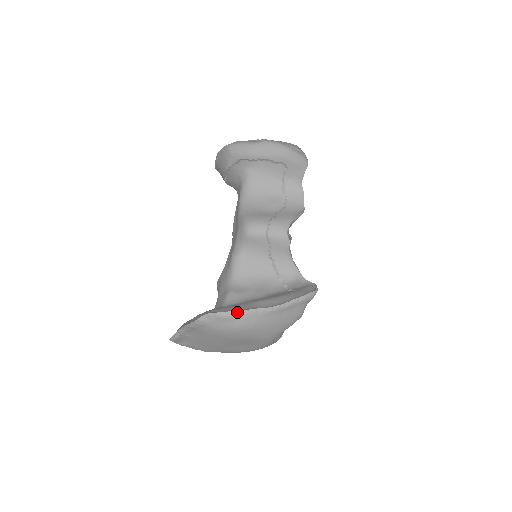
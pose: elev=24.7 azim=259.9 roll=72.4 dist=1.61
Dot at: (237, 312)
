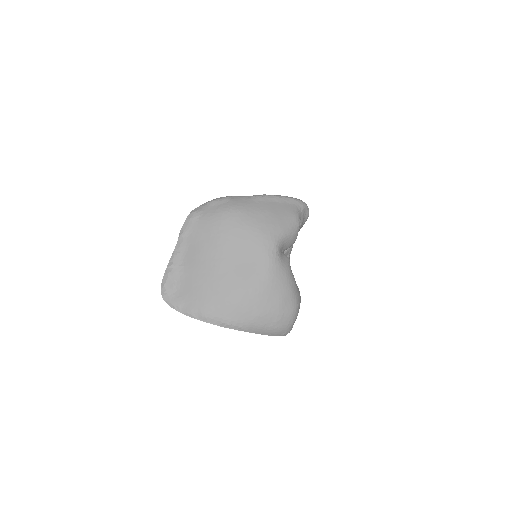
Dot at: (228, 196)
